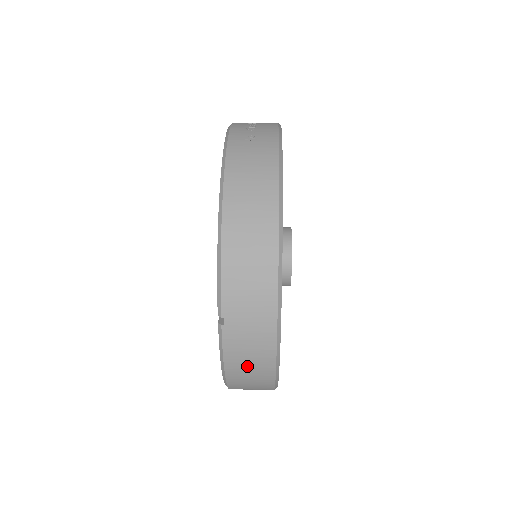
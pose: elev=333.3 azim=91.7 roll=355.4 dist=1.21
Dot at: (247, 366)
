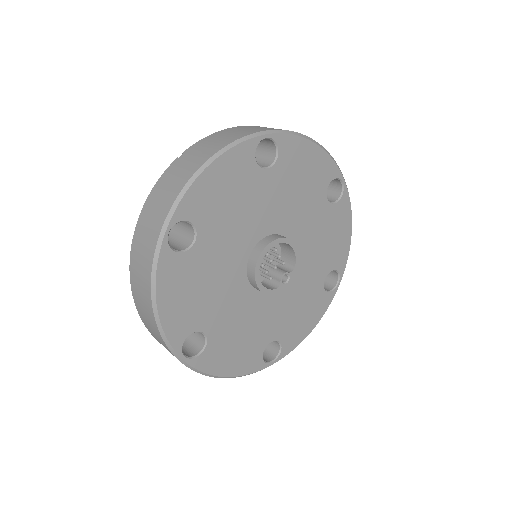
Dot at: (158, 200)
